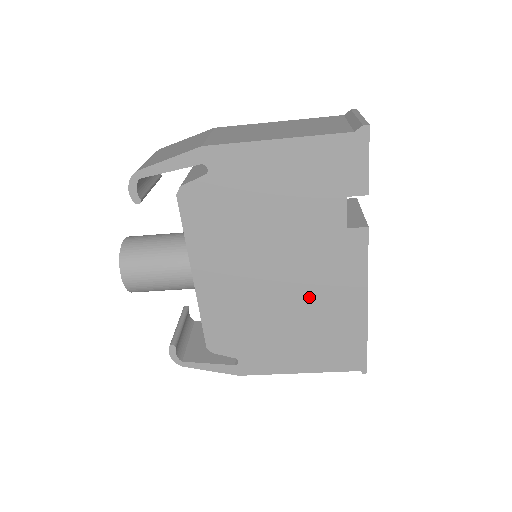
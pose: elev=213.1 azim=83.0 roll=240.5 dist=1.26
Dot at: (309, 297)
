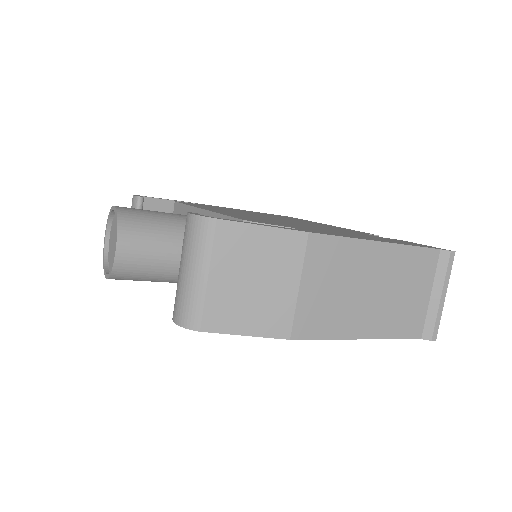
Dot at: occluded
